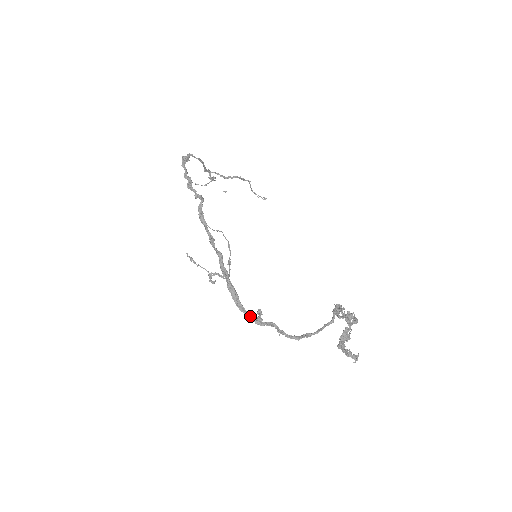
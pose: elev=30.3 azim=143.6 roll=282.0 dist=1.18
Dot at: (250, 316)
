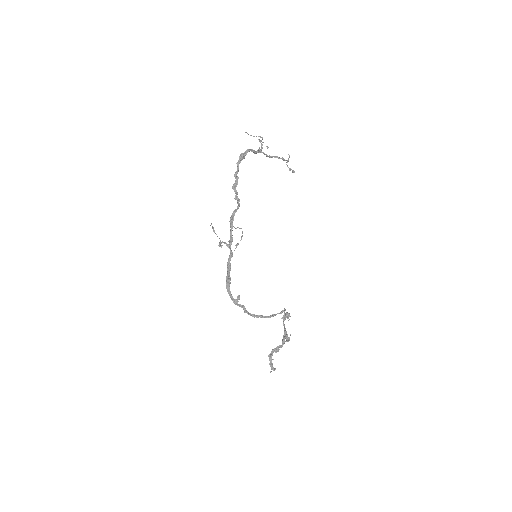
Dot at: (232, 298)
